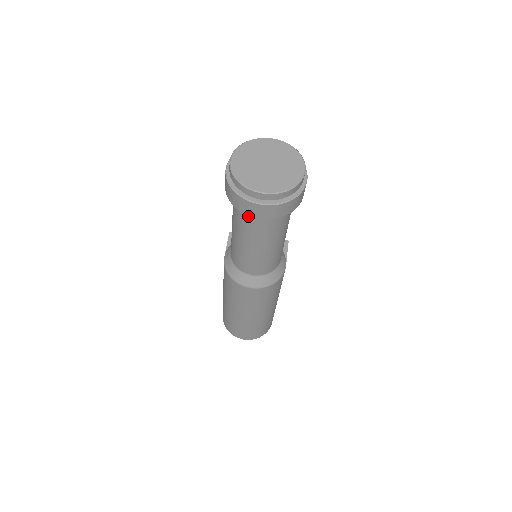
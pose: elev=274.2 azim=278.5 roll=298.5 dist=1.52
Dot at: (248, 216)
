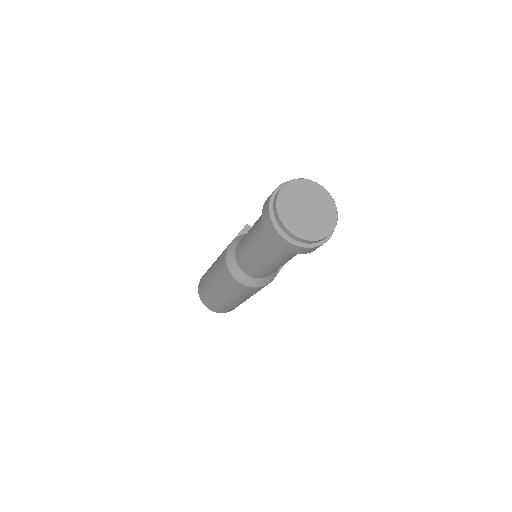
Dot at: occluded
